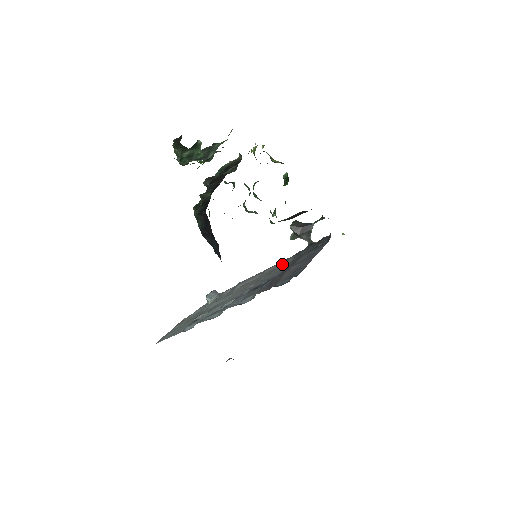
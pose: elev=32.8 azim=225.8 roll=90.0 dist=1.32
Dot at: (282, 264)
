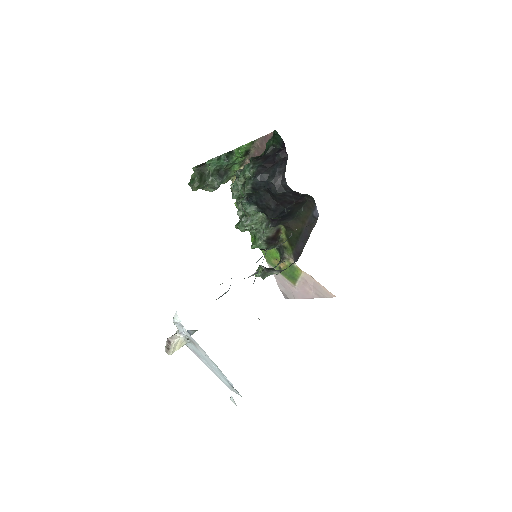
Dot at: occluded
